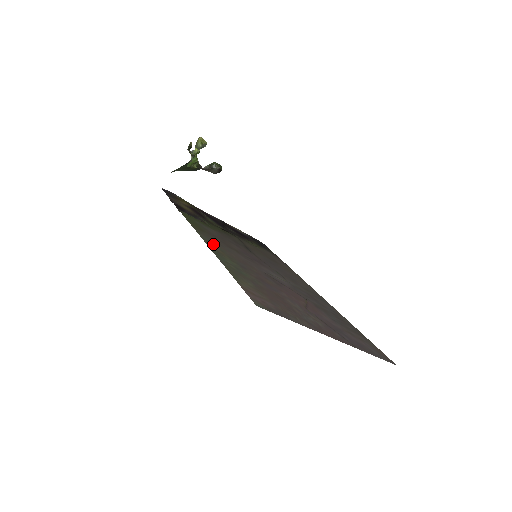
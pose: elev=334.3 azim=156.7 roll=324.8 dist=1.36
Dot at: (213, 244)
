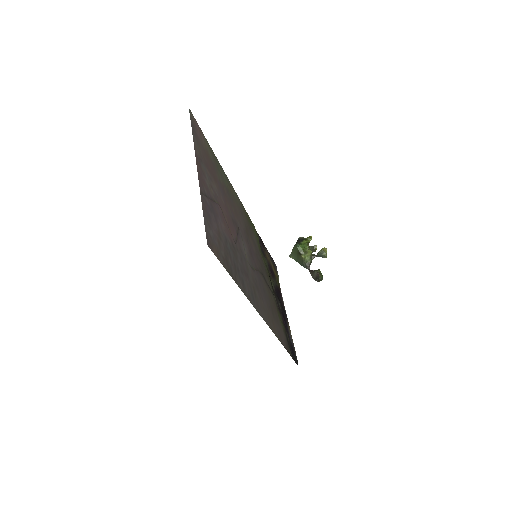
Dot at: (236, 197)
